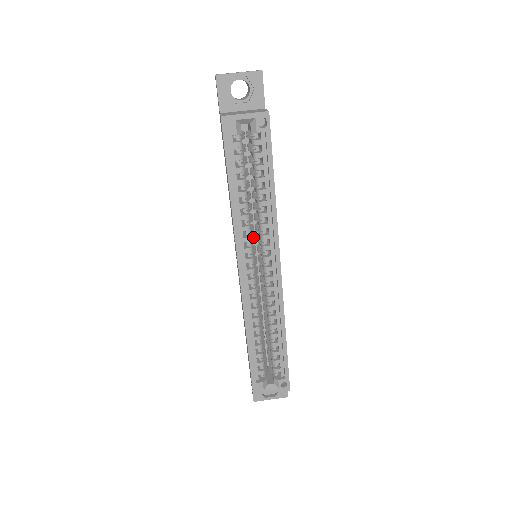
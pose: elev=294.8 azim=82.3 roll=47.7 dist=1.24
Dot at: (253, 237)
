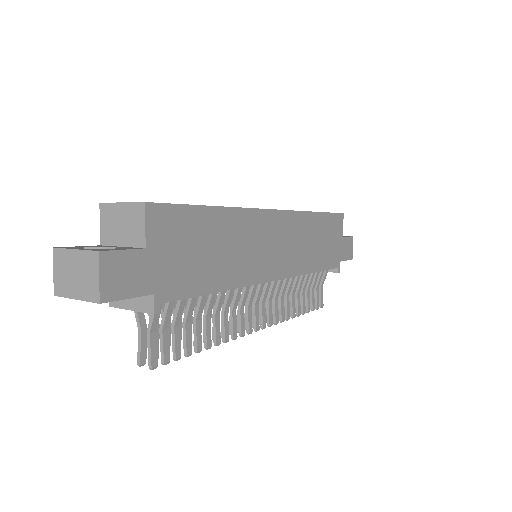
Dot at: occluded
